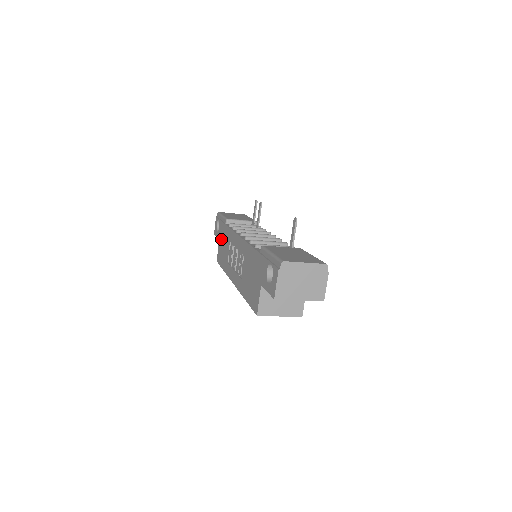
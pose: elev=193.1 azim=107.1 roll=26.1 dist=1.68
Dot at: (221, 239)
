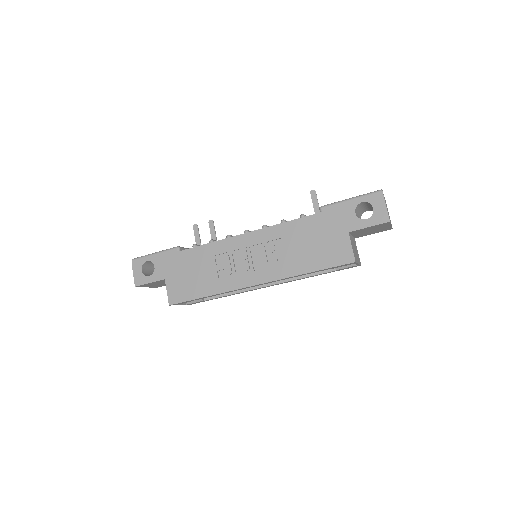
Dot at: (175, 272)
